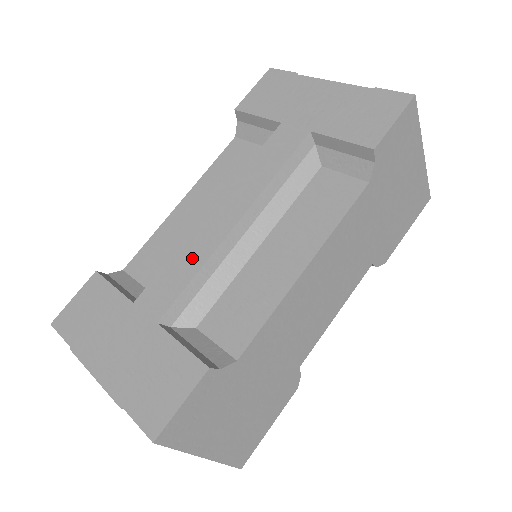
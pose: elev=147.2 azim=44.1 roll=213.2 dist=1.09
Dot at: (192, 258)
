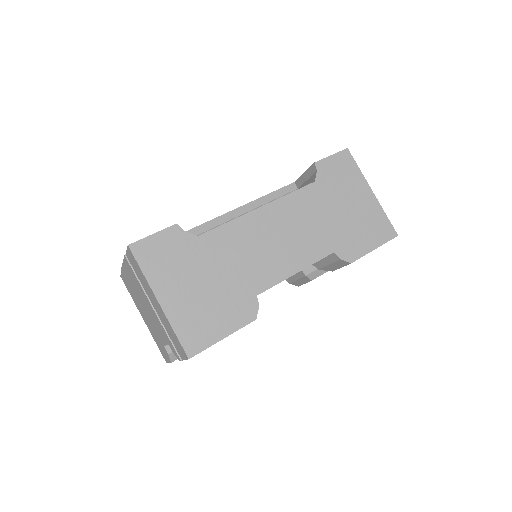
Dot at: occluded
